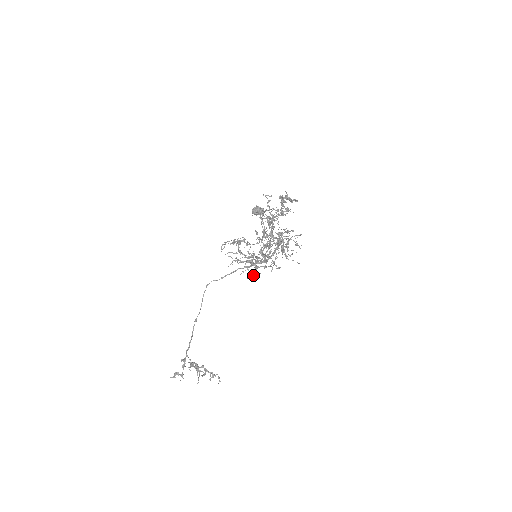
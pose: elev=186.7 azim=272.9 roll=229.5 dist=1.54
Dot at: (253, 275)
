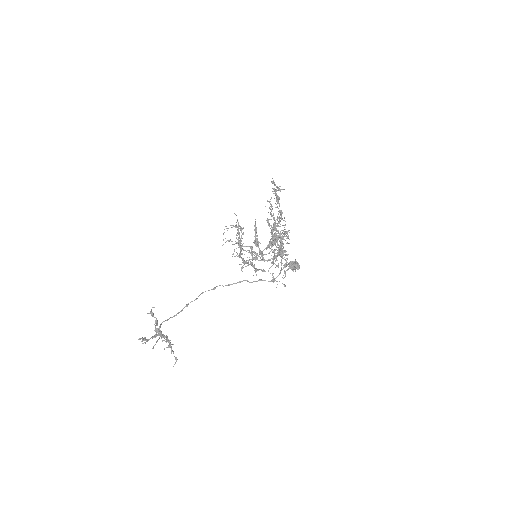
Dot at: (234, 244)
